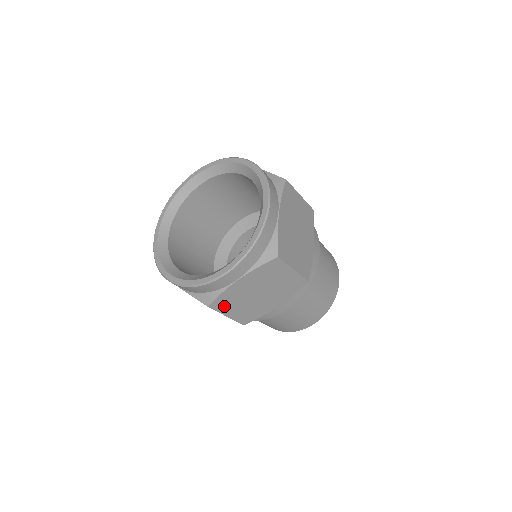
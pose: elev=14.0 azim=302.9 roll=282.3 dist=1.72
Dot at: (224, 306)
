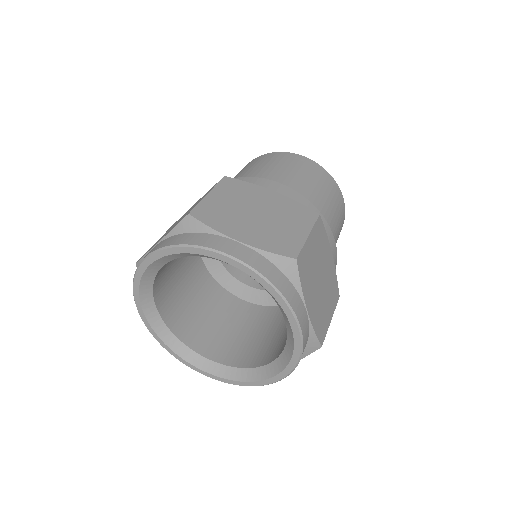
Dot at: occluded
